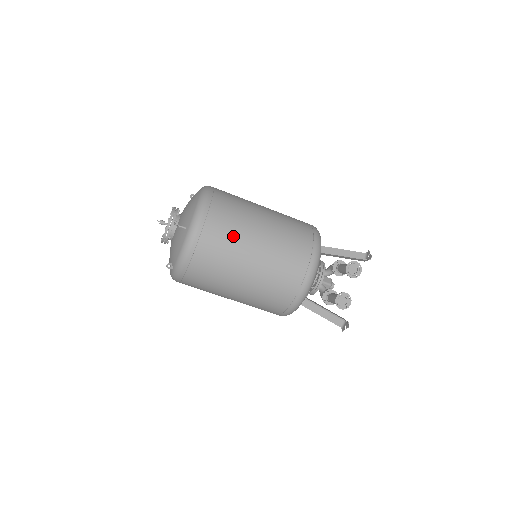
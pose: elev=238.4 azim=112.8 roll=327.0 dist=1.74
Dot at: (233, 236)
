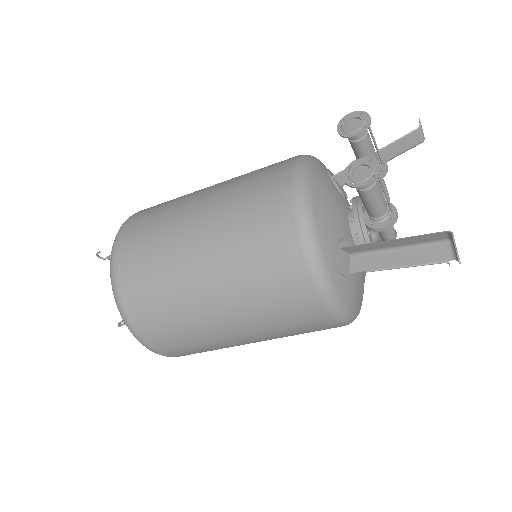
Dot at: (163, 219)
